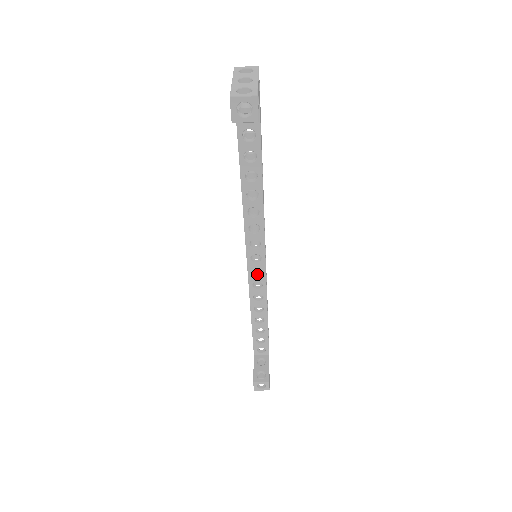
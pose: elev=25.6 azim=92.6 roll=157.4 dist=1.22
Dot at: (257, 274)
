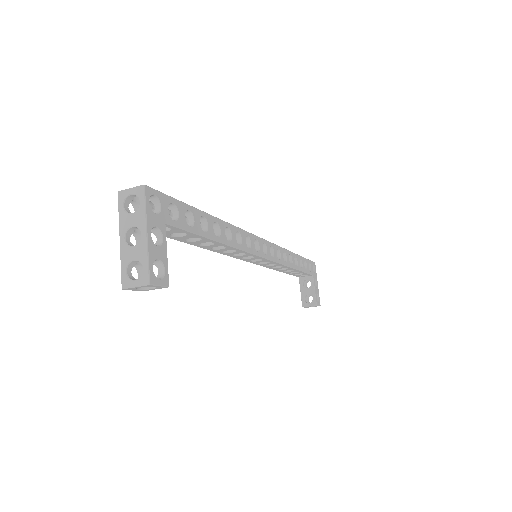
Dot at: occluded
